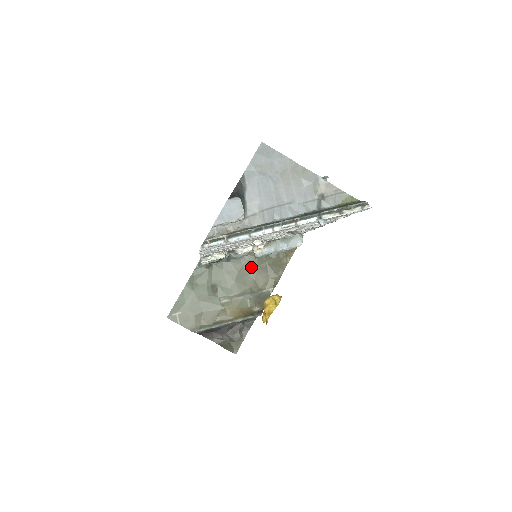
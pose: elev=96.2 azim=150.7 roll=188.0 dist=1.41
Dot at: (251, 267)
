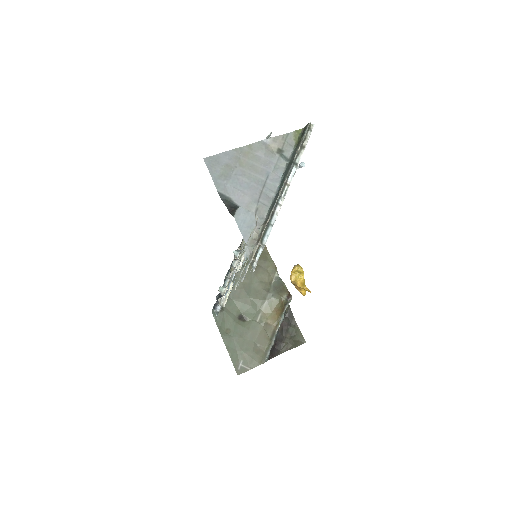
Dot at: (247, 276)
